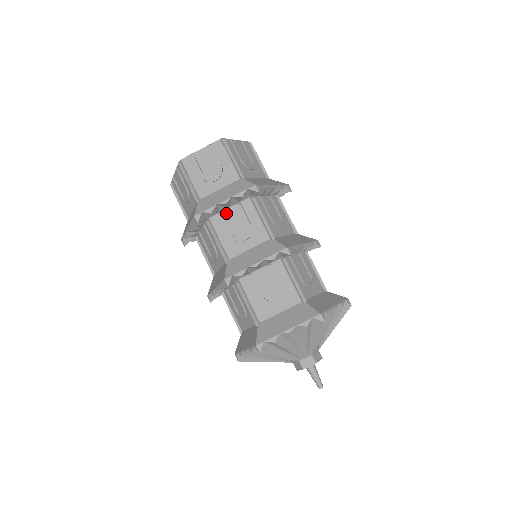
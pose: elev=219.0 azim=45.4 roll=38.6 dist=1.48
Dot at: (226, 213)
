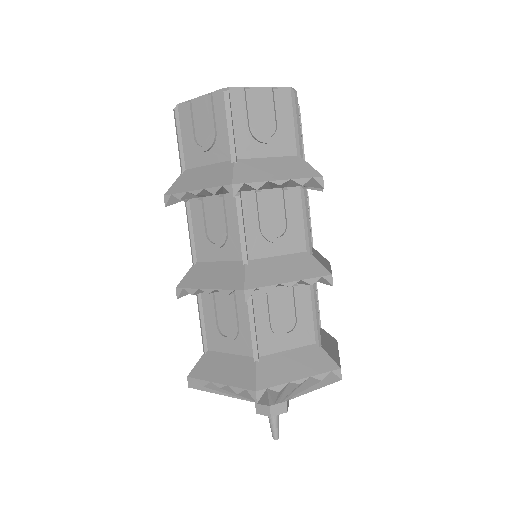
Dot at: (265, 194)
